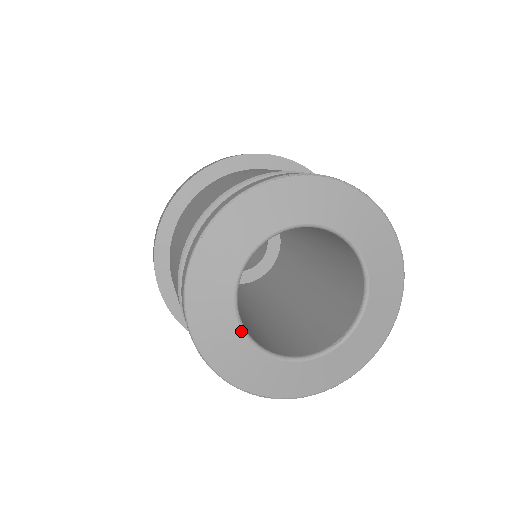
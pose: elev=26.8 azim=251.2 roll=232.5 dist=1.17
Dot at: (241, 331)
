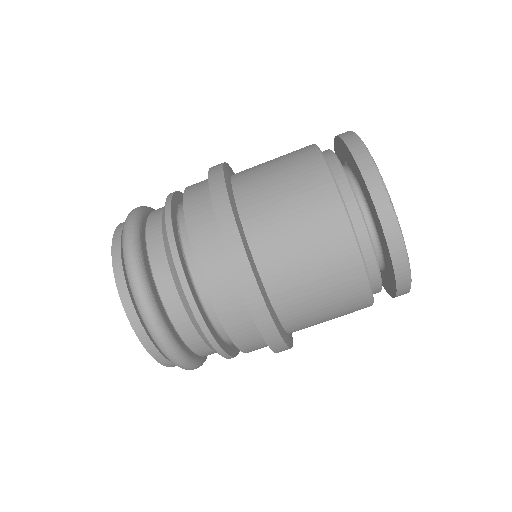
Dot at: occluded
